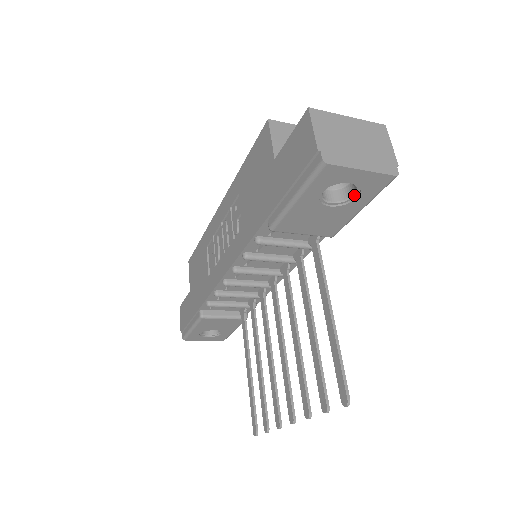
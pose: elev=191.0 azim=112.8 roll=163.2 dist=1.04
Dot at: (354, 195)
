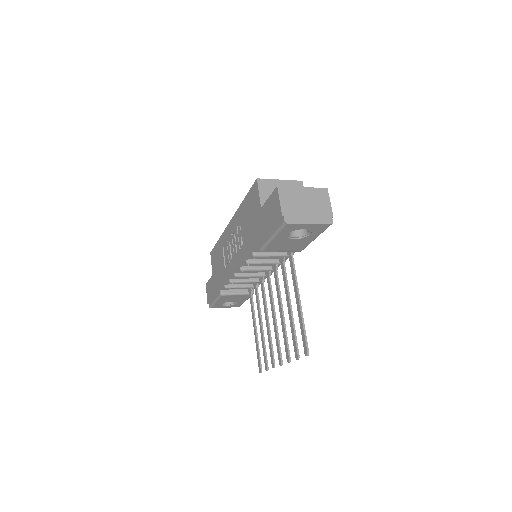
Dot at: (308, 233)
